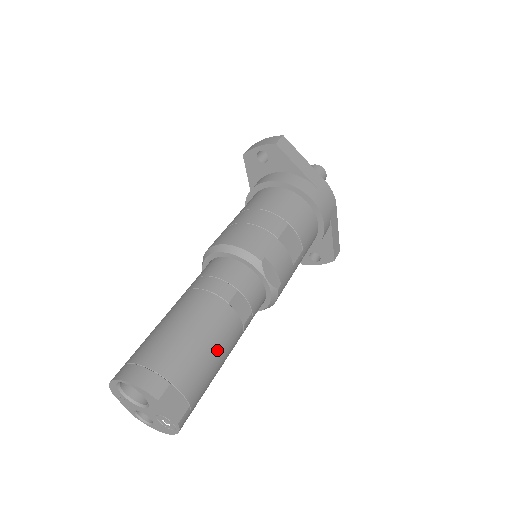
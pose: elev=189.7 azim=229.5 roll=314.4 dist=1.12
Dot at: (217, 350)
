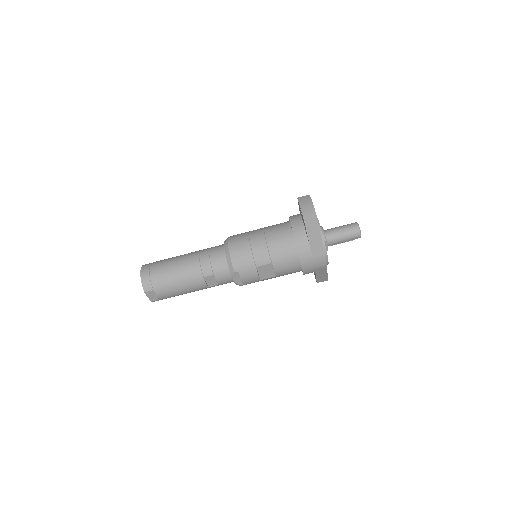
Dot at: (184, 290)
